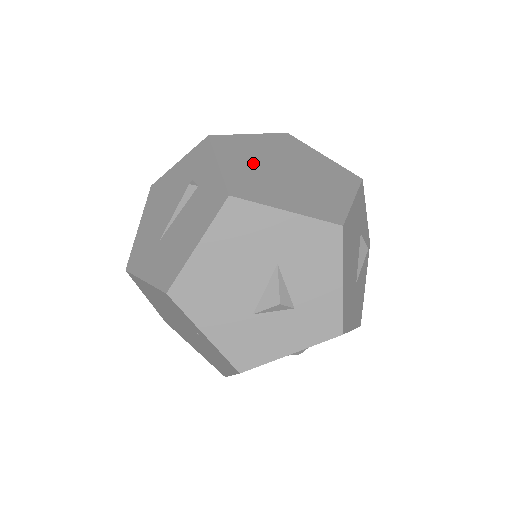
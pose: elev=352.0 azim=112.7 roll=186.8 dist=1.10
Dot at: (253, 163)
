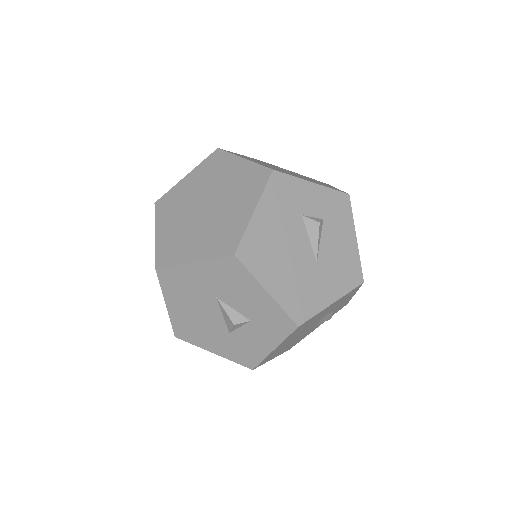
Dot at: (180, 216)
